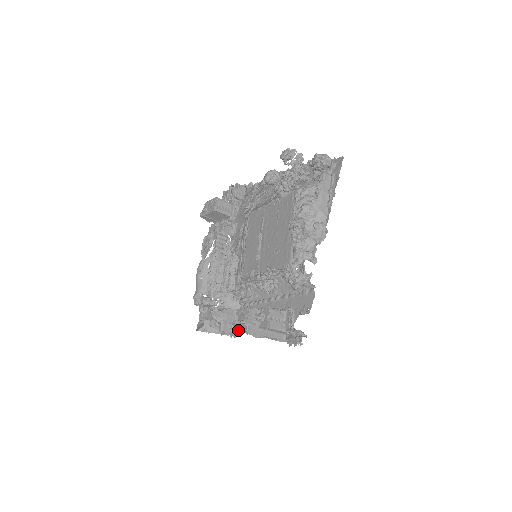
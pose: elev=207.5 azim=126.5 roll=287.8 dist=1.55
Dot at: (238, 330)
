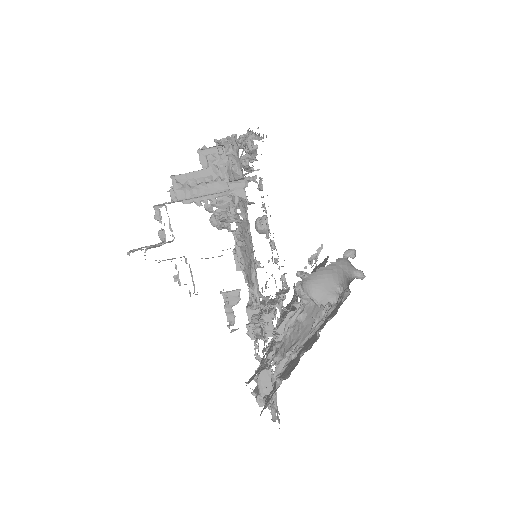
Dot at: (162, 232)
